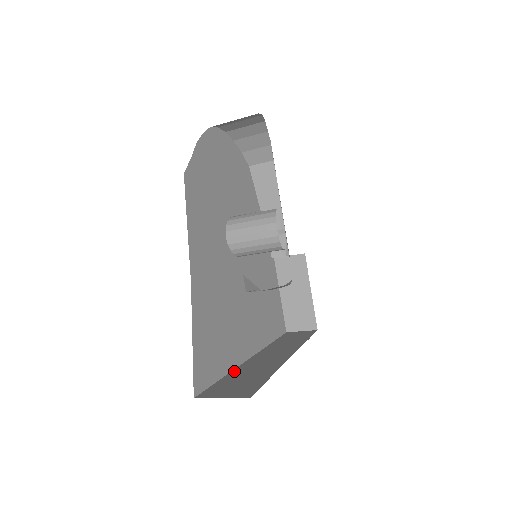
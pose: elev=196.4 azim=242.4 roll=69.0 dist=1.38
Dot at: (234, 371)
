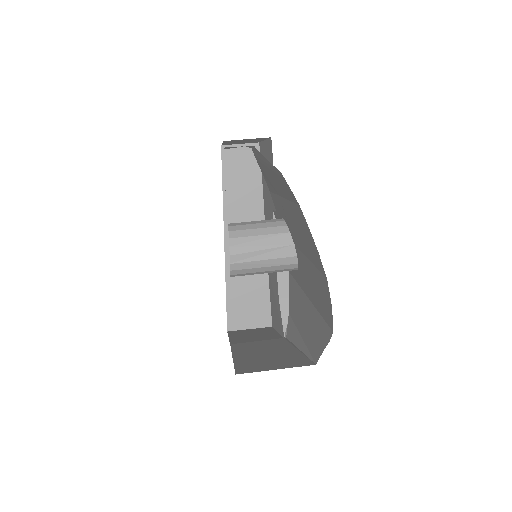
Dot at: (228, 277)
